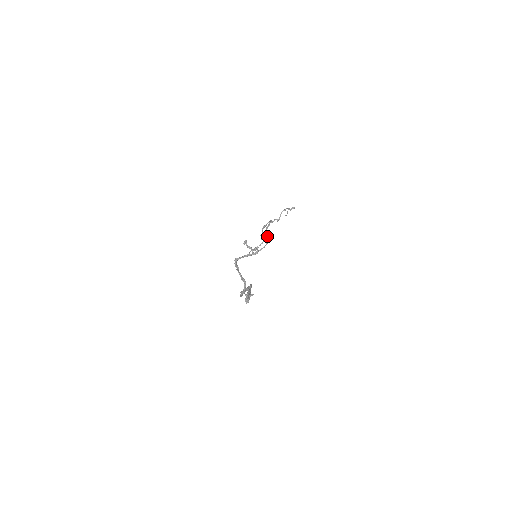
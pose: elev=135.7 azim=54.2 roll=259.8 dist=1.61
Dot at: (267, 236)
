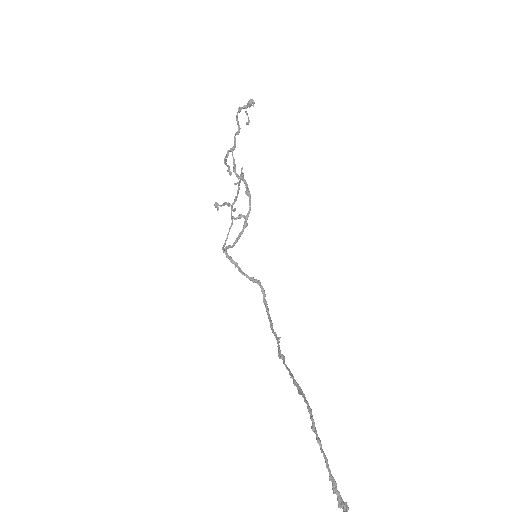
Dot at: occluded
